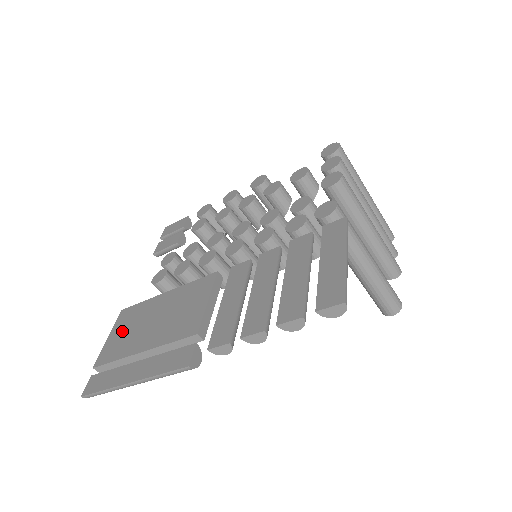
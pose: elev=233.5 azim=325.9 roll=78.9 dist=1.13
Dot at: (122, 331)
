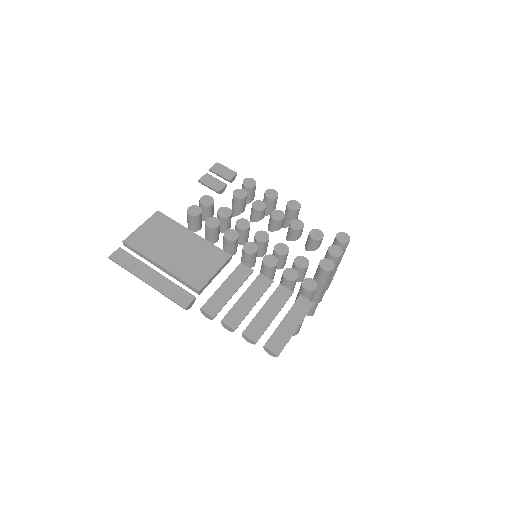
Dot at: (153, 232)
